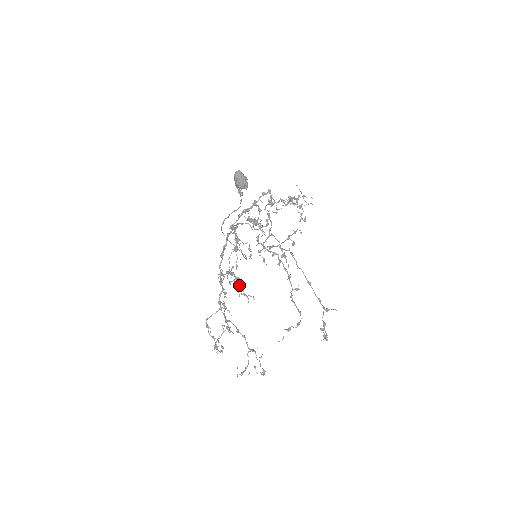
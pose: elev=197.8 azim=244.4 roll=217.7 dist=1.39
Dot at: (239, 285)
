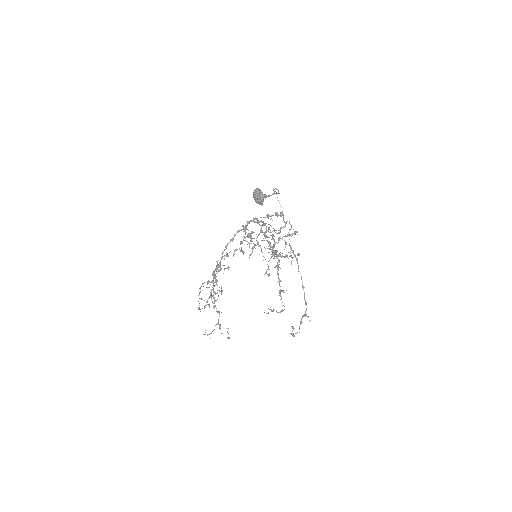
Dot at: (213, 288)
